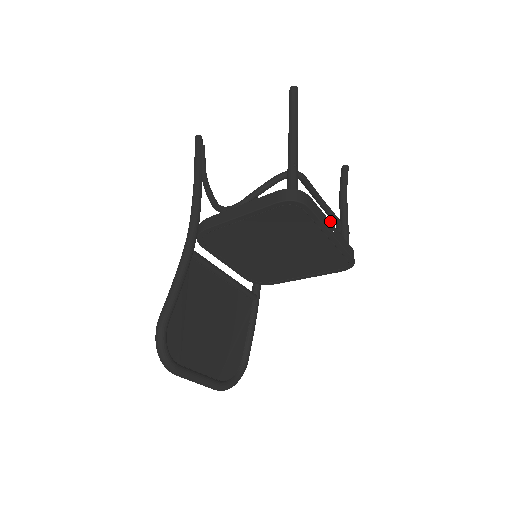
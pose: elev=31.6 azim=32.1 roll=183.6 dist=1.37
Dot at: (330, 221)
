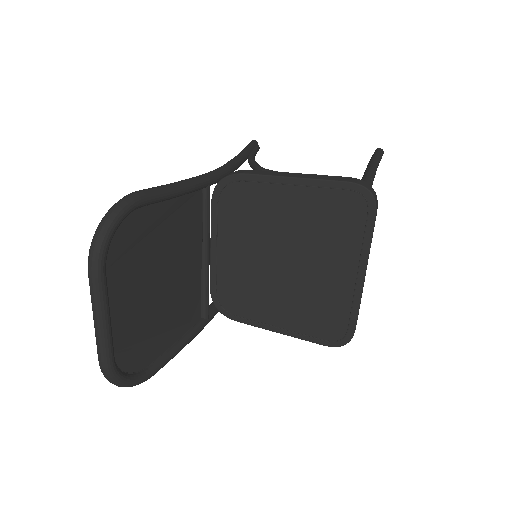
Dot at: occluded
